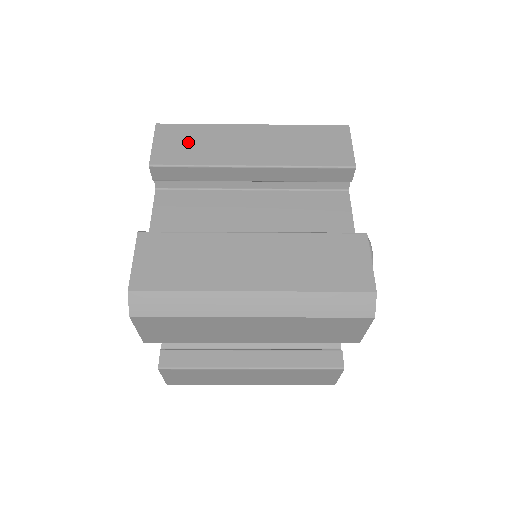
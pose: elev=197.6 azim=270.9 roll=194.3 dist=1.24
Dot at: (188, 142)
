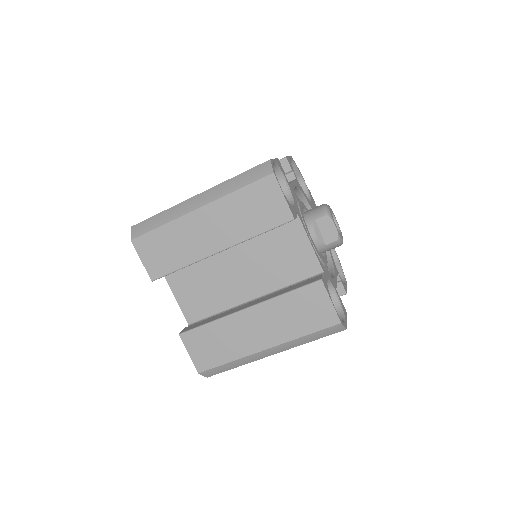
Dot at: occluded
